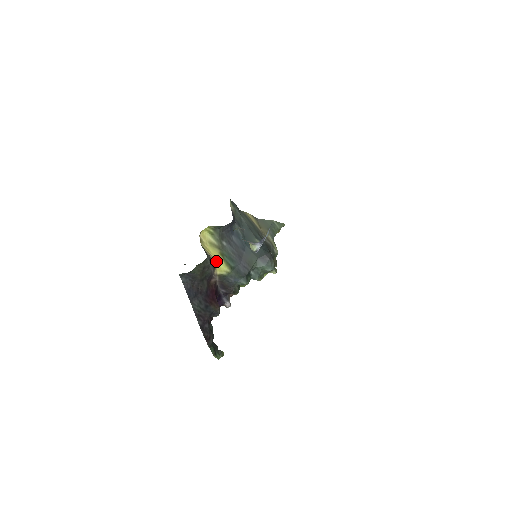
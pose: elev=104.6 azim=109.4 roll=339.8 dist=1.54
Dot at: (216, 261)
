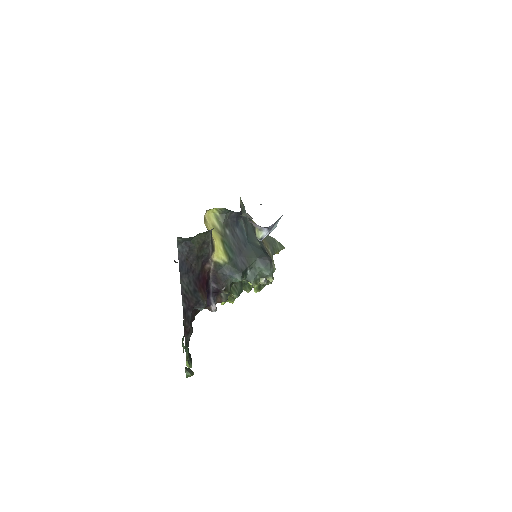
Dot at: (216, 245)
